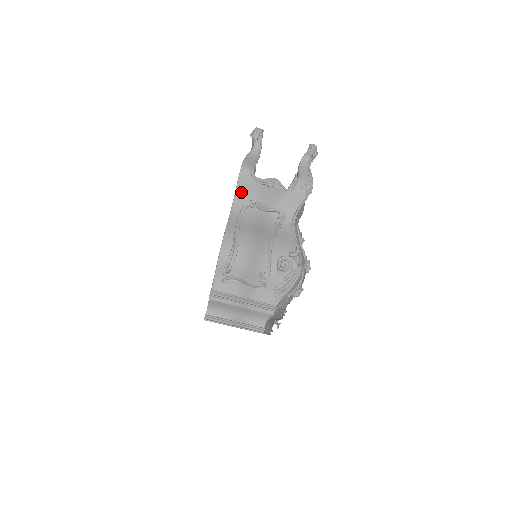
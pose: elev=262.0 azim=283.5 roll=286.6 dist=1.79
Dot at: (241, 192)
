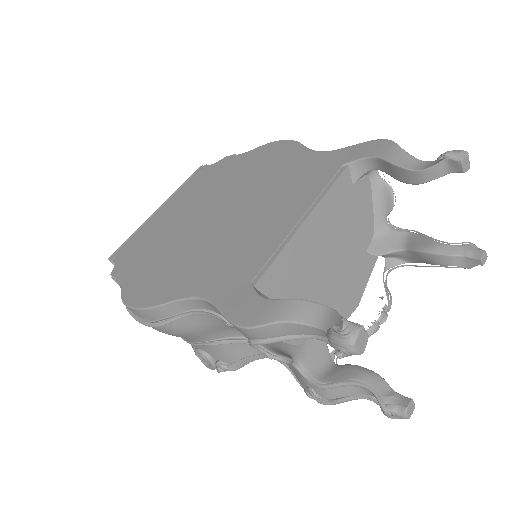
Dot at: occluded
